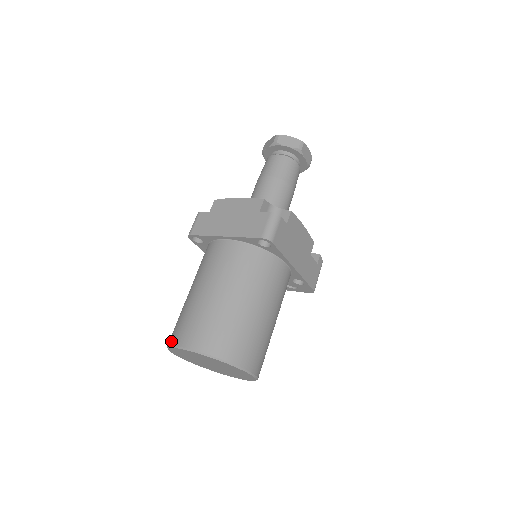
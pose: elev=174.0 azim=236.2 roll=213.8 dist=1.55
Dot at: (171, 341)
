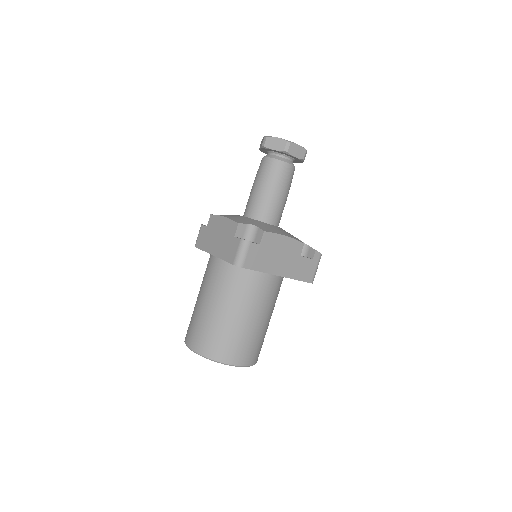
Dot at: (185, 337)
